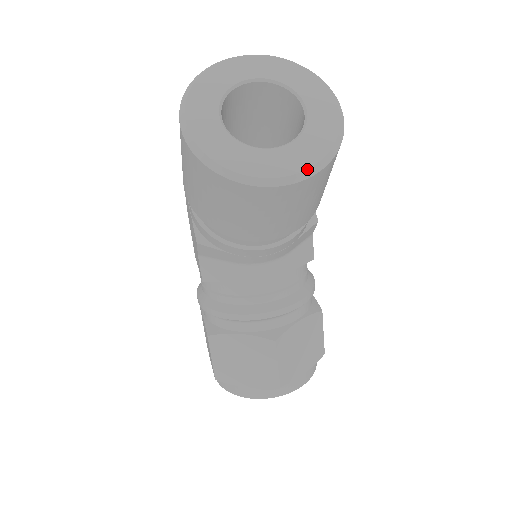
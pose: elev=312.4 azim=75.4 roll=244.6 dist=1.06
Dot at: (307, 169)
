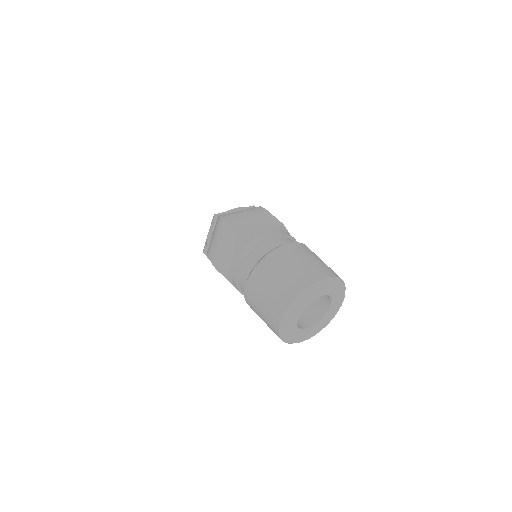
Dot at: occluded
